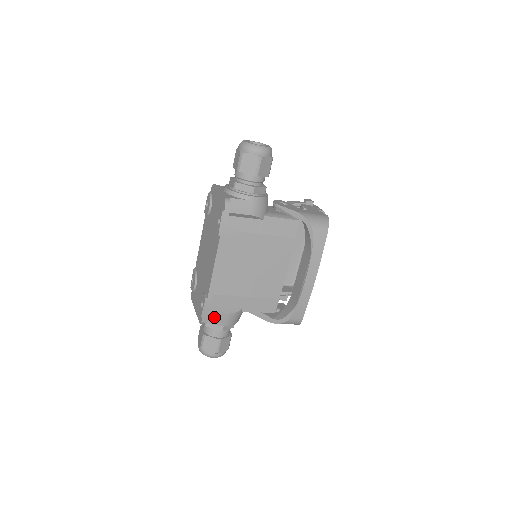
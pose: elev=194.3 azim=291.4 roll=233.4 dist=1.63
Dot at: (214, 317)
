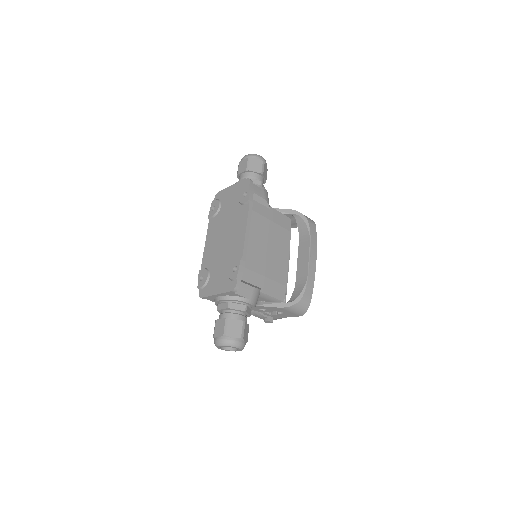
Dot at: (242, 288)
